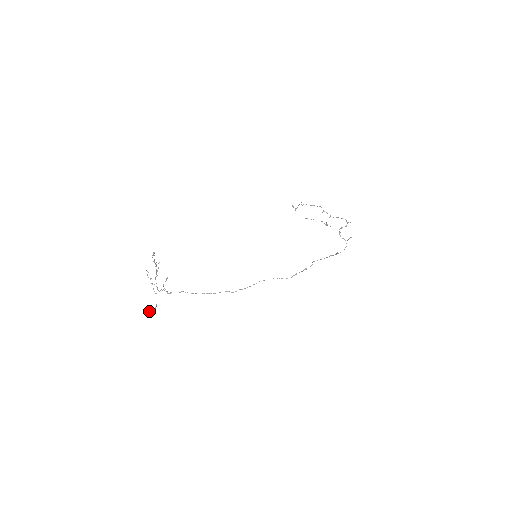
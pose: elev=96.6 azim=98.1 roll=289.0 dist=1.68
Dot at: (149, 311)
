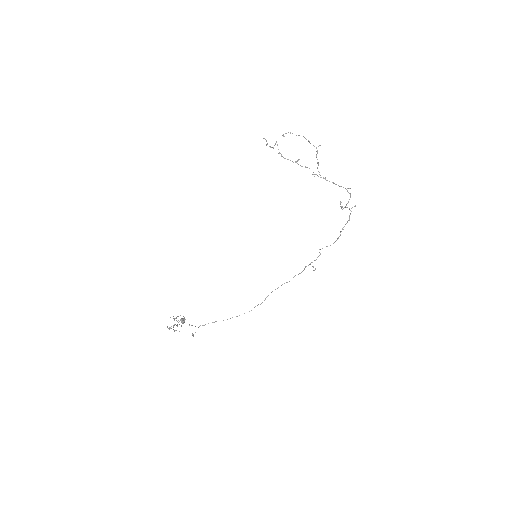
Dot at: occluded
